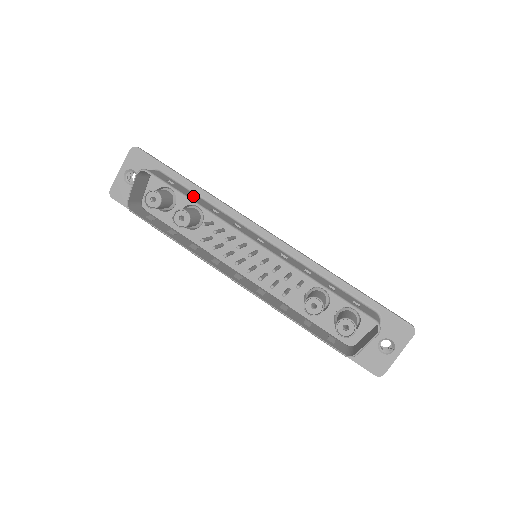
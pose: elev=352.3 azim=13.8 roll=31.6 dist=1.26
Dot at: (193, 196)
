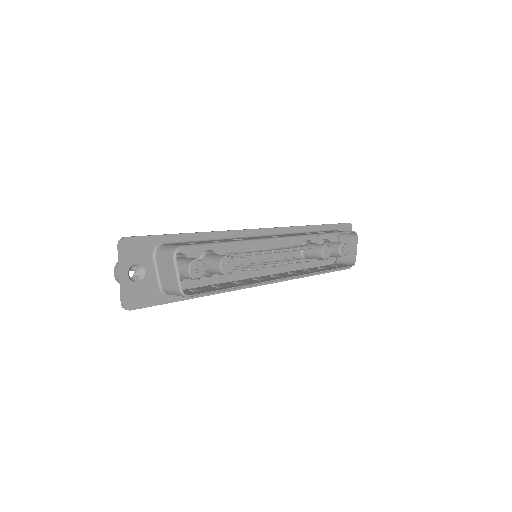
Dot at: occluded
